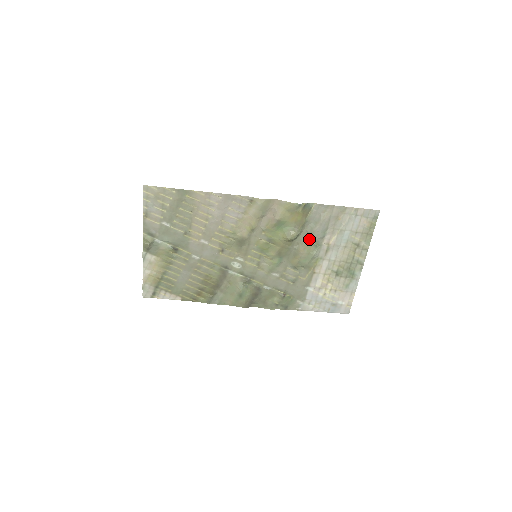
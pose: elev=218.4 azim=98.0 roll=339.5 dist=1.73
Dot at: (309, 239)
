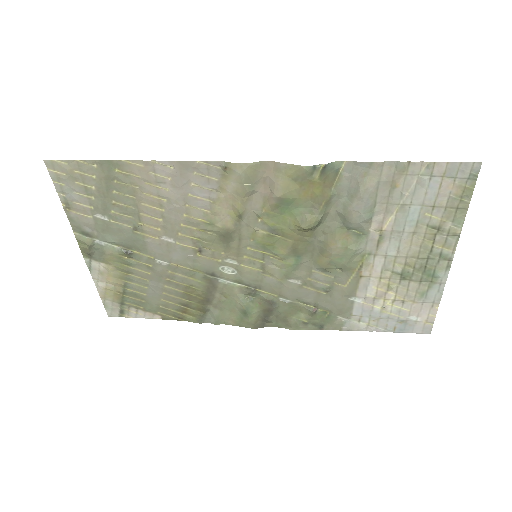
Dot at: (343, 224)
